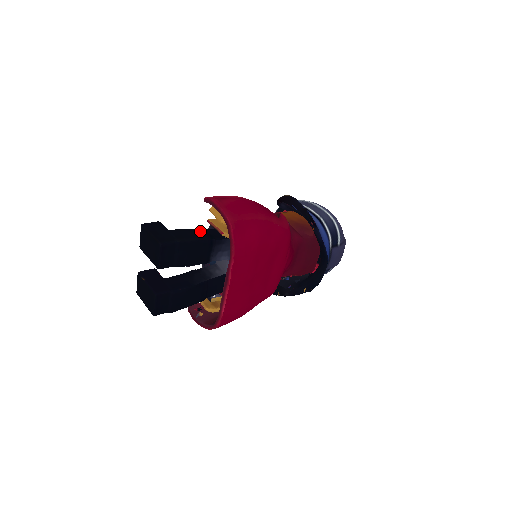
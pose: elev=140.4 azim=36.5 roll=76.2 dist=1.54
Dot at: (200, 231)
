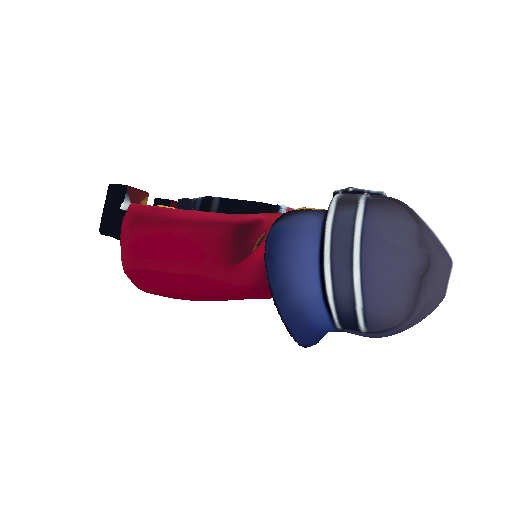
Dot at: occluded
